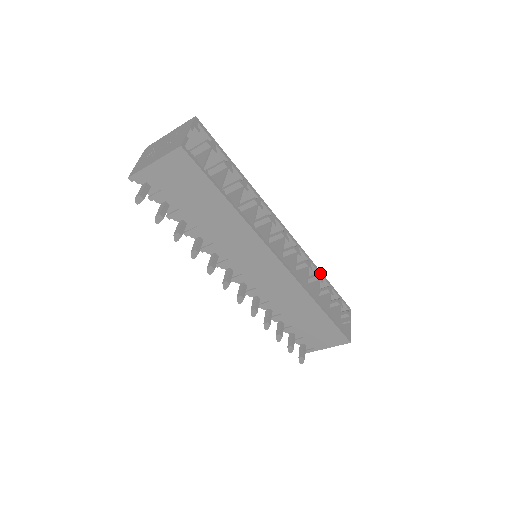
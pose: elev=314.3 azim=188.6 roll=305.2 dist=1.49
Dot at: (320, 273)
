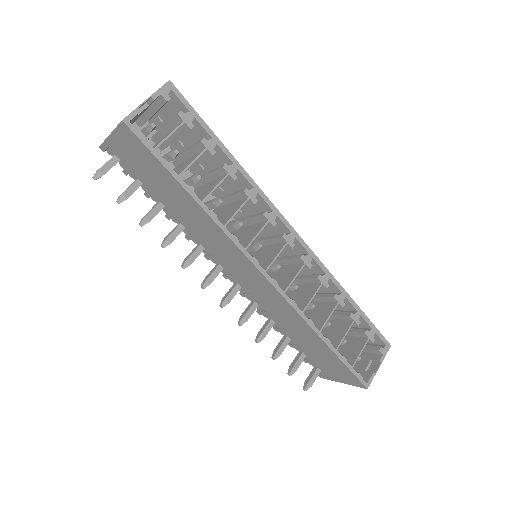
Dot at: (344, 293)
